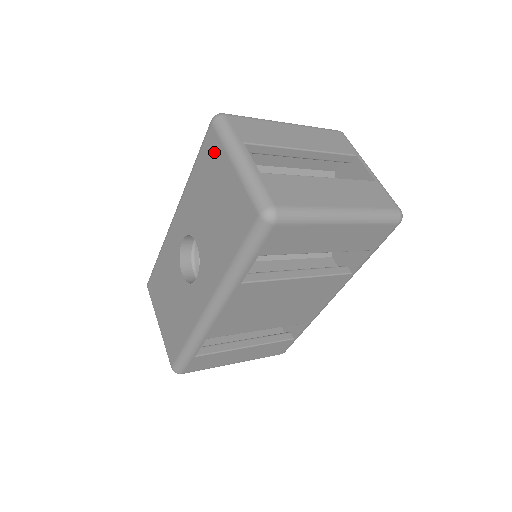
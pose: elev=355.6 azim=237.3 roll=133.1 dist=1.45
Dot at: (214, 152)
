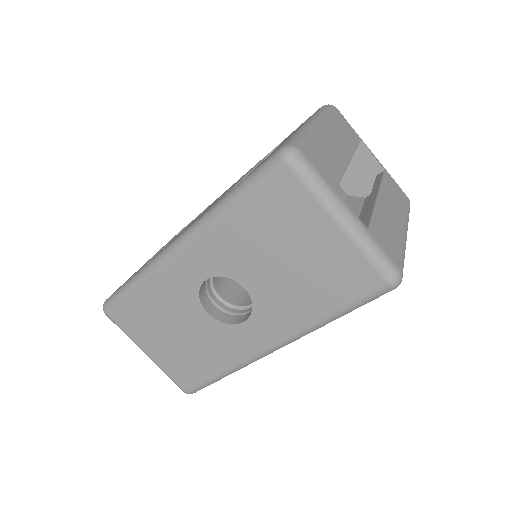
Dot at: (292, 201)
